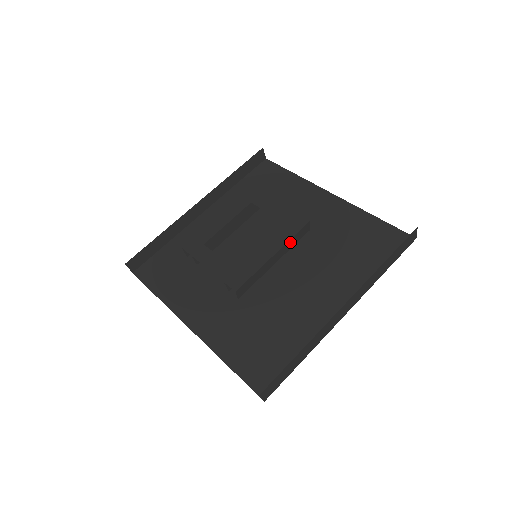
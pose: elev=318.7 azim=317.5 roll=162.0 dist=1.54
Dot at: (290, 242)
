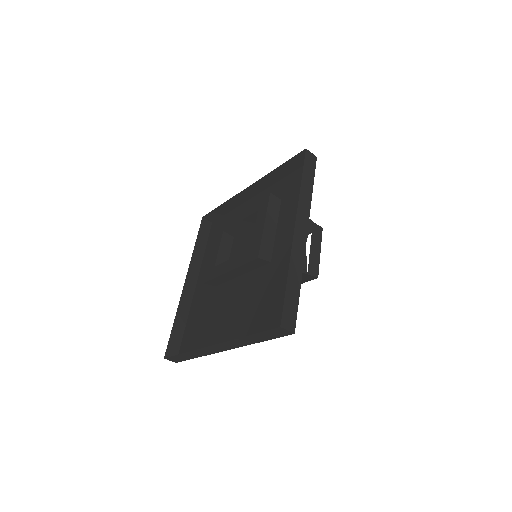
Dot at: (245, 266)
